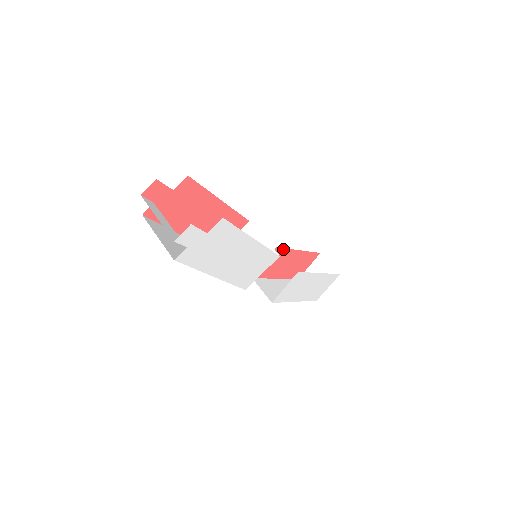
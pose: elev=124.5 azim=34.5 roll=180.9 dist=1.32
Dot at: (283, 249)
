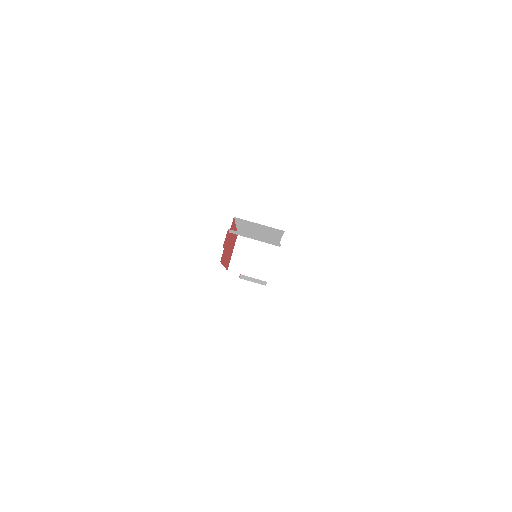
Dot at: occluded
